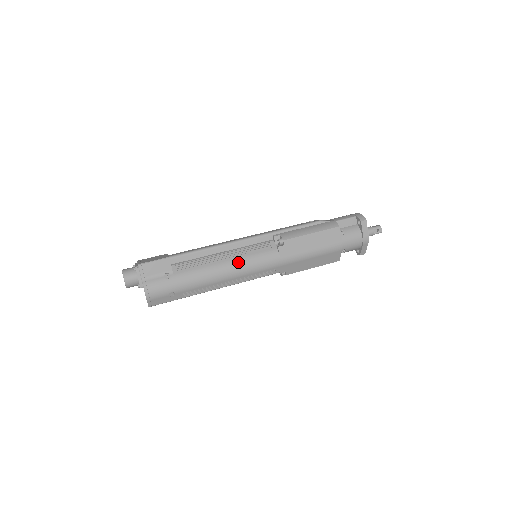
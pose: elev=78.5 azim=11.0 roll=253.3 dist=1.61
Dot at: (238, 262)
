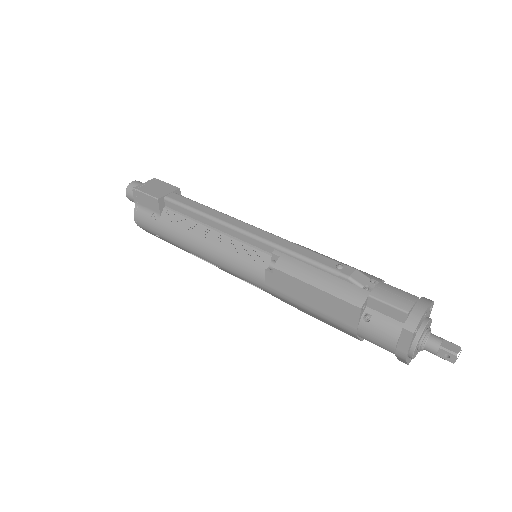
Dot at: (218, 252)
